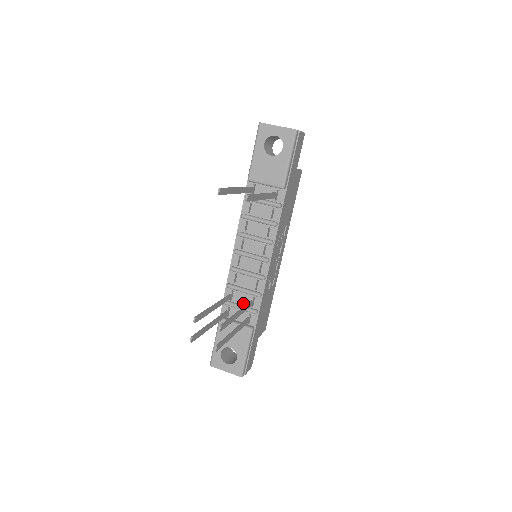
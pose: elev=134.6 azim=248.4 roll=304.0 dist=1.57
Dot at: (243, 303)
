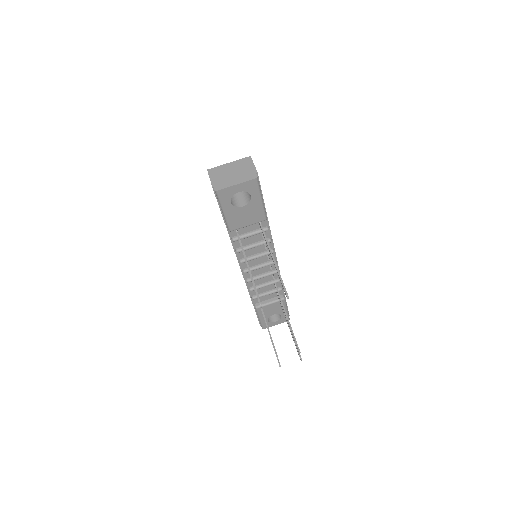
Dot at: (267, 290)
